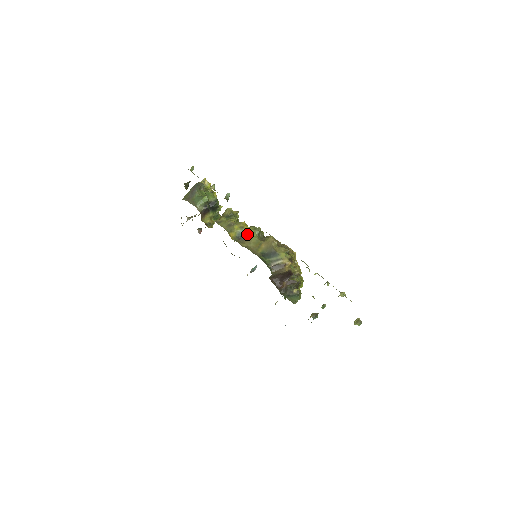
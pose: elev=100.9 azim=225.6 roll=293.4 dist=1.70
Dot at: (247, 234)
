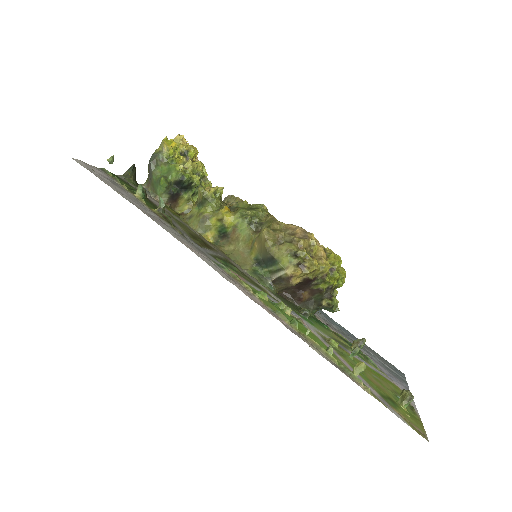
Dot at: (232, 228)
